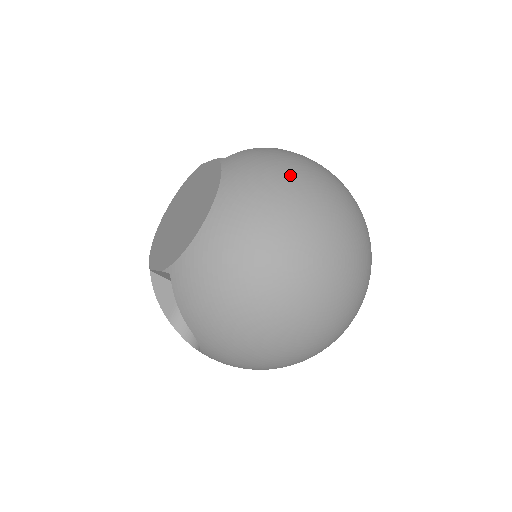
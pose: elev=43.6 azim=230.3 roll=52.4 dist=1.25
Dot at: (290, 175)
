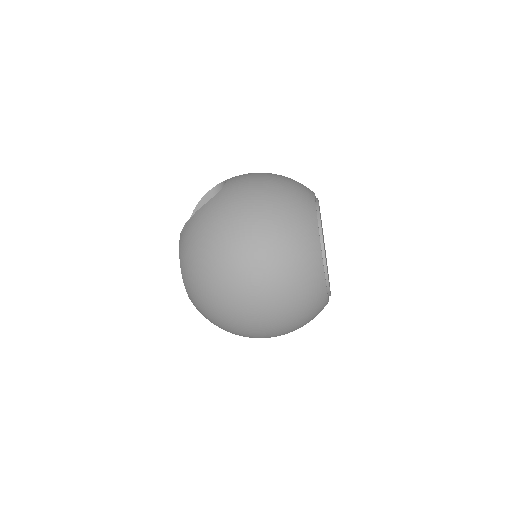
Dot at: (203, 253)
